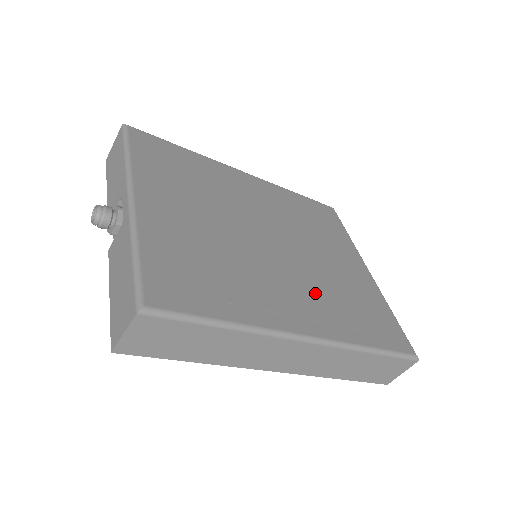
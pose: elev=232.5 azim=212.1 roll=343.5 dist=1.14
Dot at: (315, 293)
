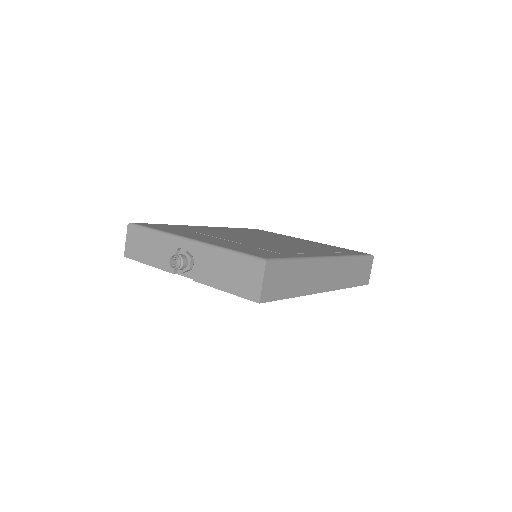
Dot at: occluded
